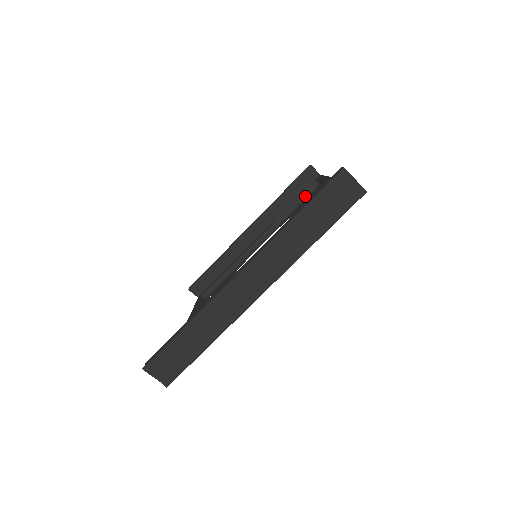
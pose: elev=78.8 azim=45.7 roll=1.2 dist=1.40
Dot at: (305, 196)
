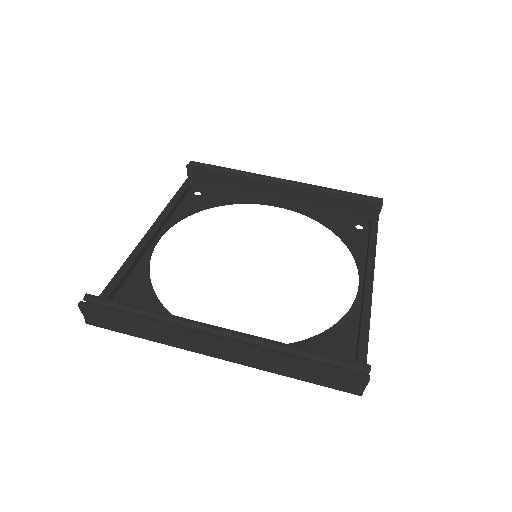
Dot at: (349, 216)
